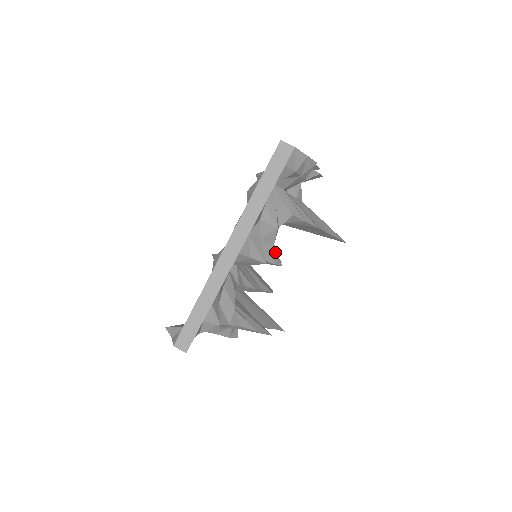
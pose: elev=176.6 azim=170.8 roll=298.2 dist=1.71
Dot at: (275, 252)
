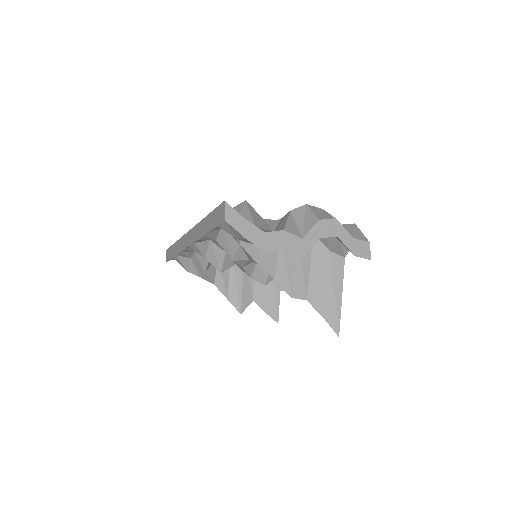
Dot at: (262, 271)
